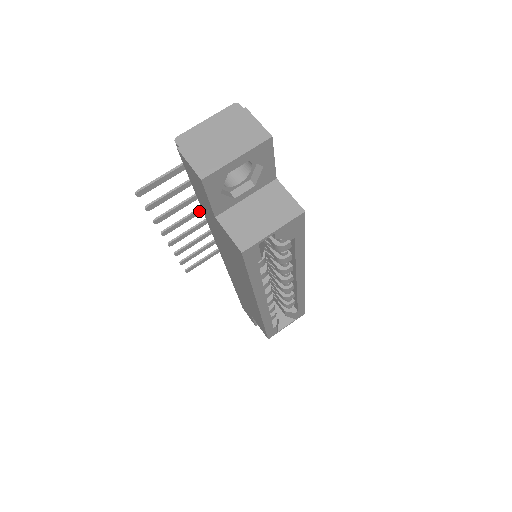
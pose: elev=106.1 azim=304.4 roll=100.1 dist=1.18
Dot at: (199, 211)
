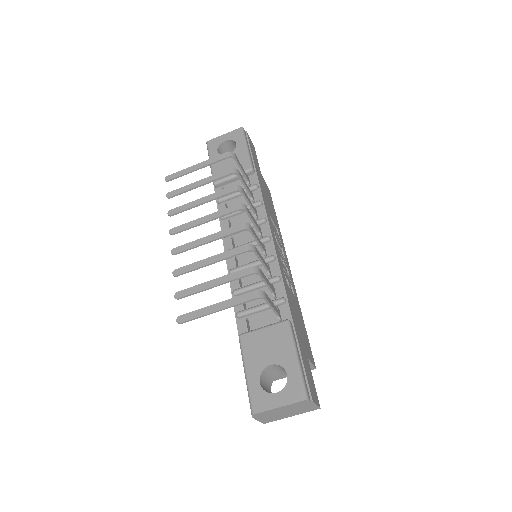
Dot at: (213, 238)
